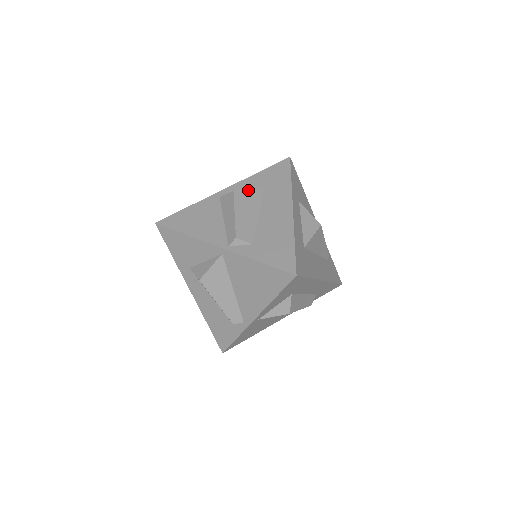
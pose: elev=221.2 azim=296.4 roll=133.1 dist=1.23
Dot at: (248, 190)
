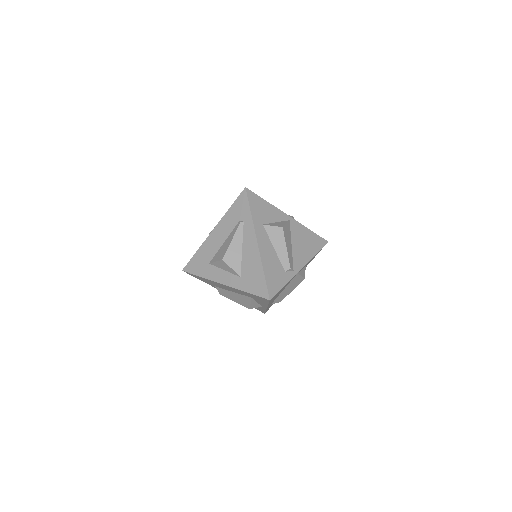
Dot at: occluded
